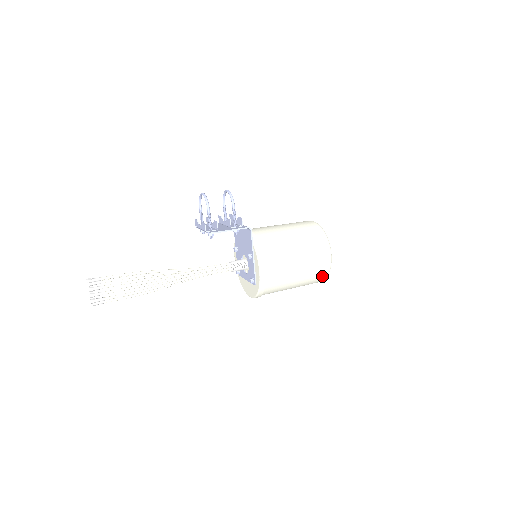
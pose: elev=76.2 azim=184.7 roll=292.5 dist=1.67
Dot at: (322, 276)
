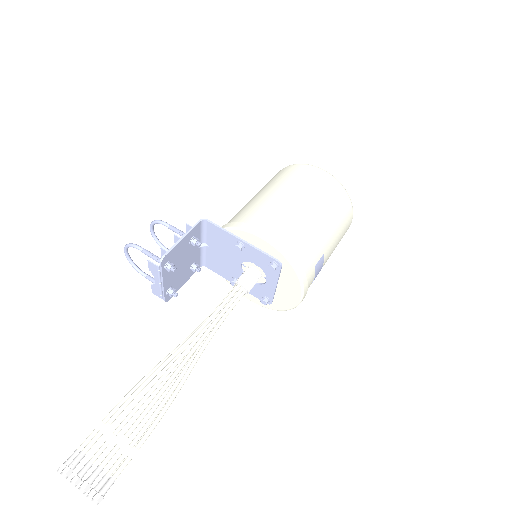
Dot at: (341, 195)
